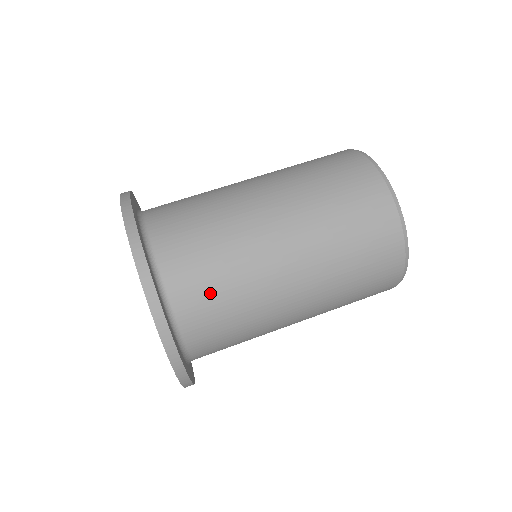
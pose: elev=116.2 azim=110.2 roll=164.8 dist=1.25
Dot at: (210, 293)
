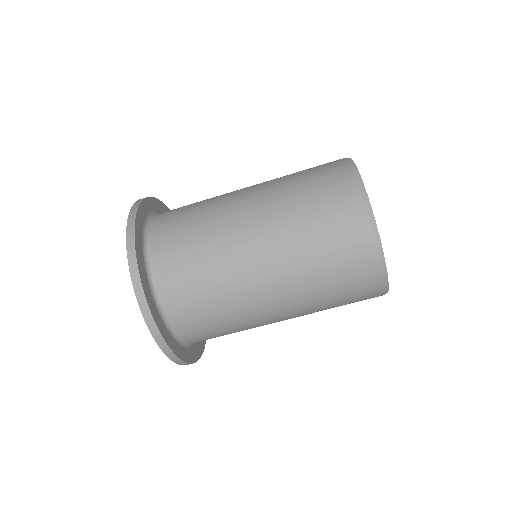
Dot at: (193, 291)
